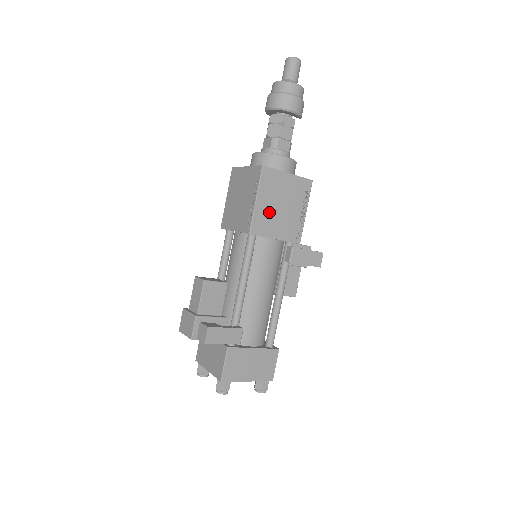
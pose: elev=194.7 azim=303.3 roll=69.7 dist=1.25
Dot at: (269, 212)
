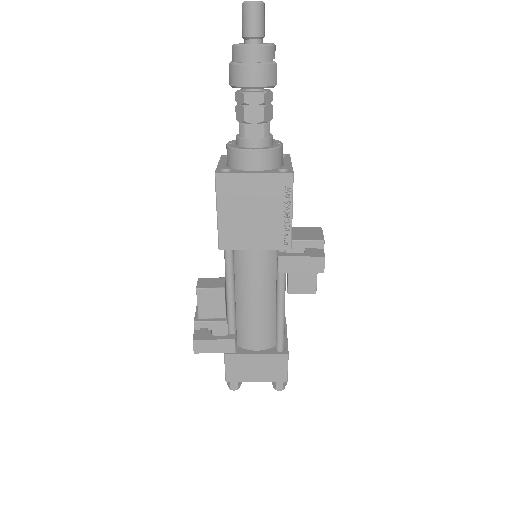
Dot at: (238, 222)
